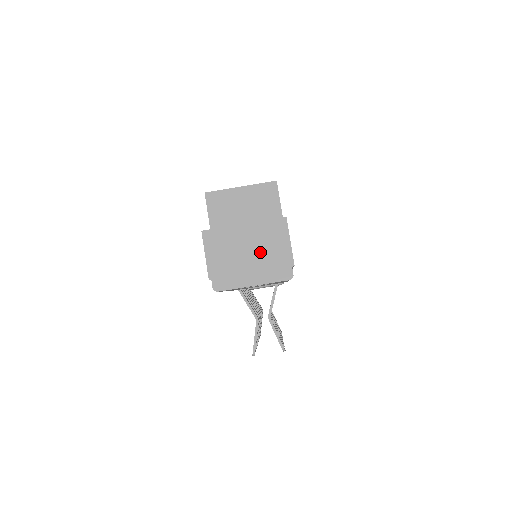
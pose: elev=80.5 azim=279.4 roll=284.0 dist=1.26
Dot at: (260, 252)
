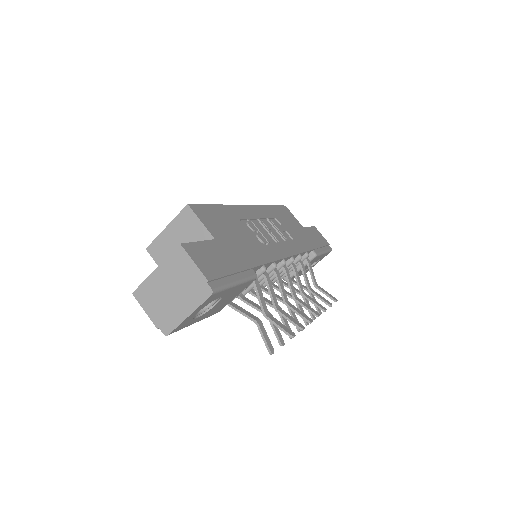
Dot at: (178, 285)
